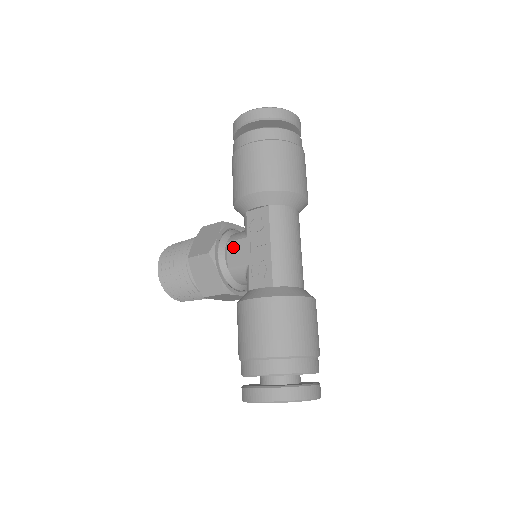
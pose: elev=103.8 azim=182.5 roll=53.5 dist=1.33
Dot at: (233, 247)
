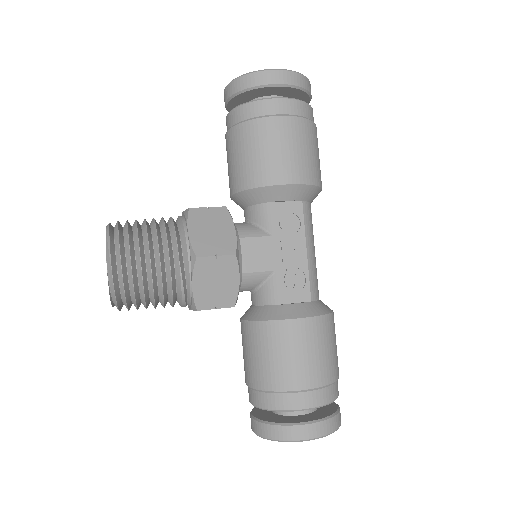
Dot at: (250, 246)
